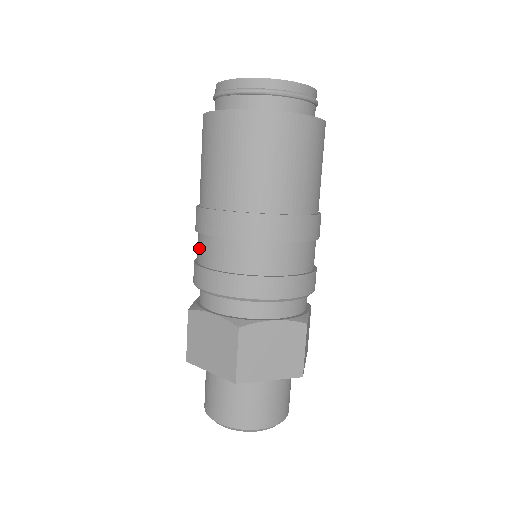
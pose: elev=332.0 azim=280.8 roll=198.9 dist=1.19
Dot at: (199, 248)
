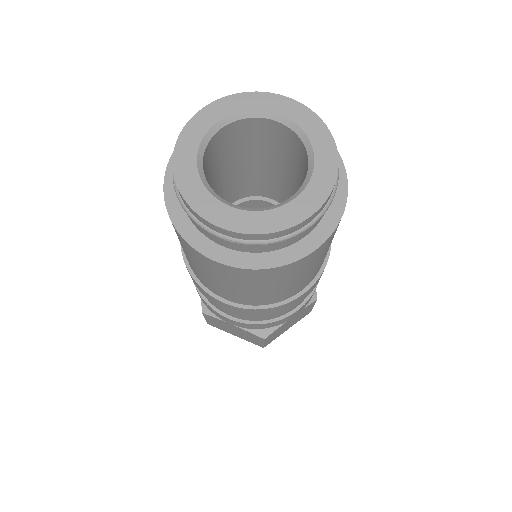
Dot at: occluded
